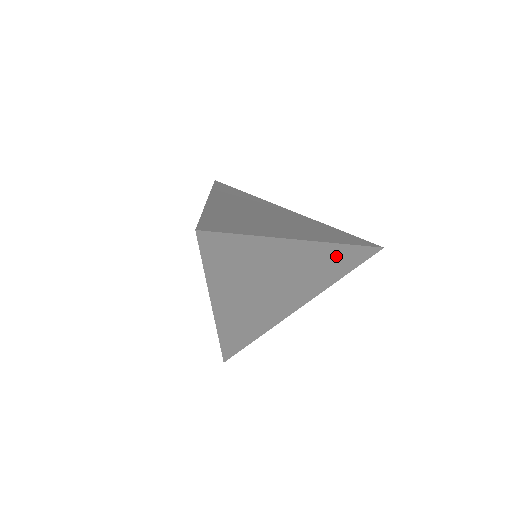
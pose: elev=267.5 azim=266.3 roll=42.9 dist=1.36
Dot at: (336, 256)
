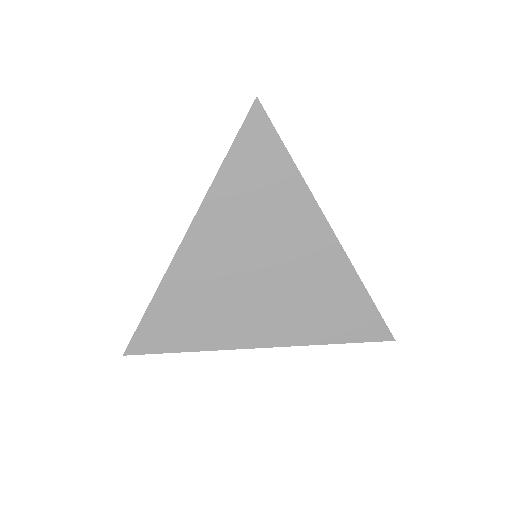
Dot at: (345, 296)
